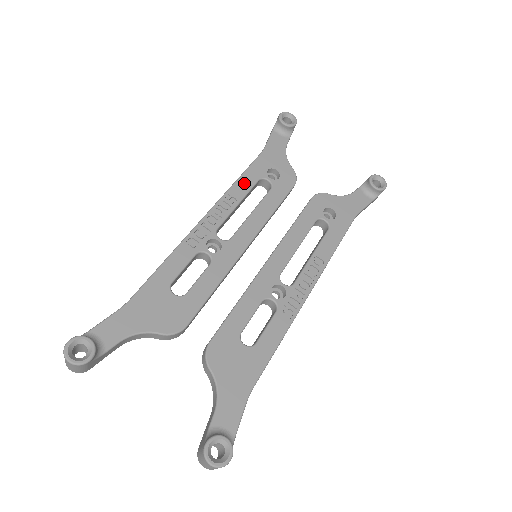
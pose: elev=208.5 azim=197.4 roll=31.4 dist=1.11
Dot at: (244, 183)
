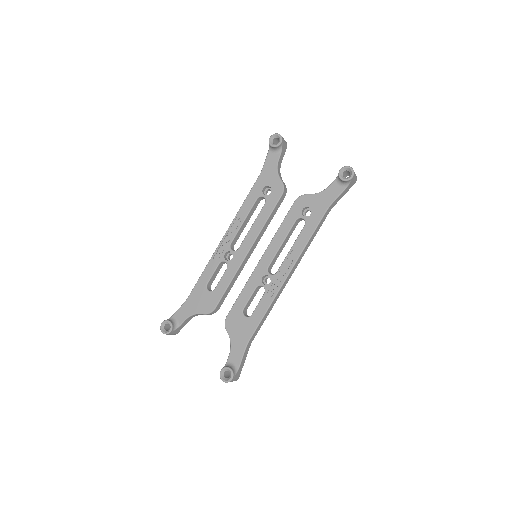
Dot at: (247, 205)
